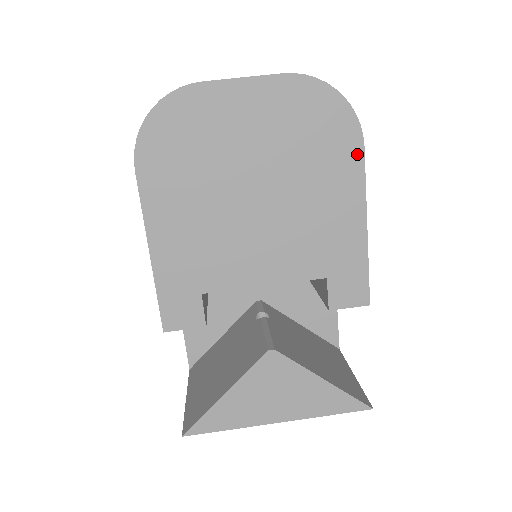
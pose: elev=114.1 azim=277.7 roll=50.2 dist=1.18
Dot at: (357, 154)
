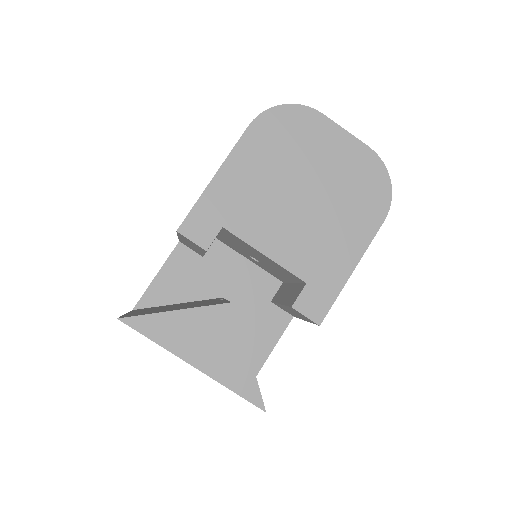
Dot at: (377, 222)
